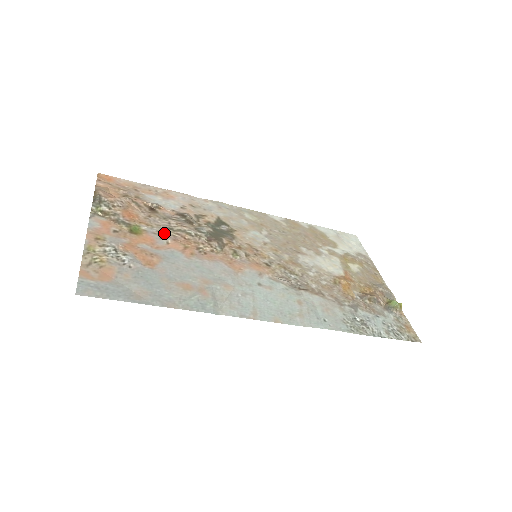
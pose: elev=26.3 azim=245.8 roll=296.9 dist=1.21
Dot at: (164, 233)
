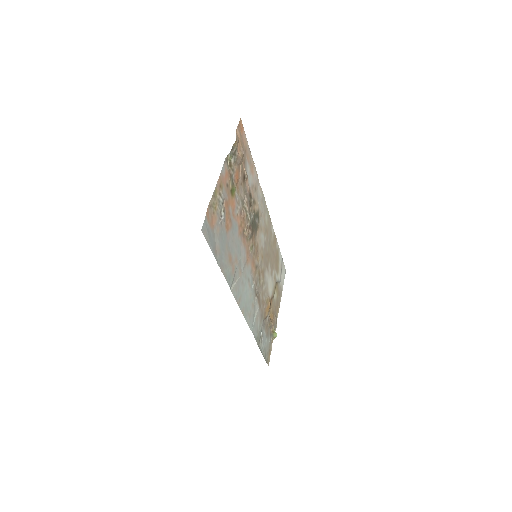
Dot at: (240, 205)
